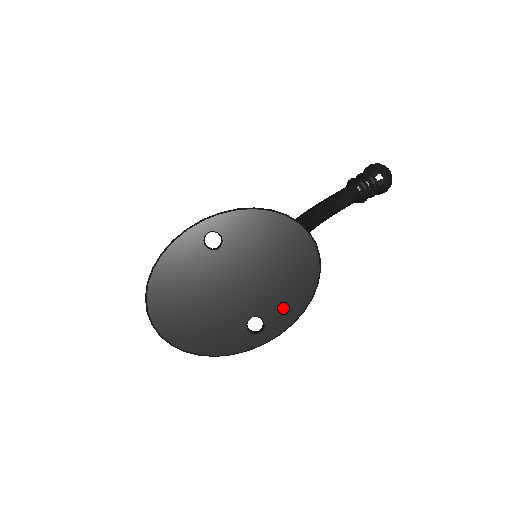
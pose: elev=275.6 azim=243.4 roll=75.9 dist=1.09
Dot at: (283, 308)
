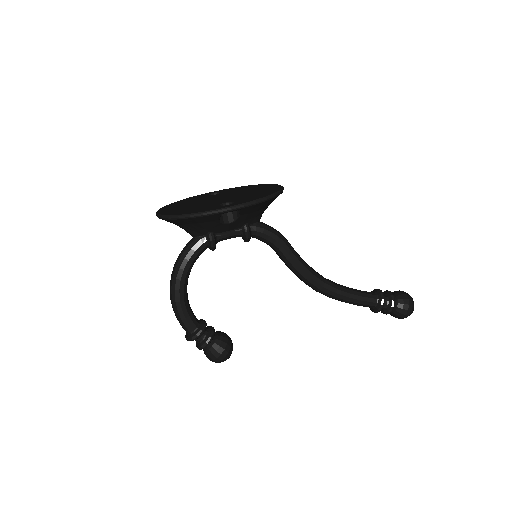
Dot at: (250, 198)
